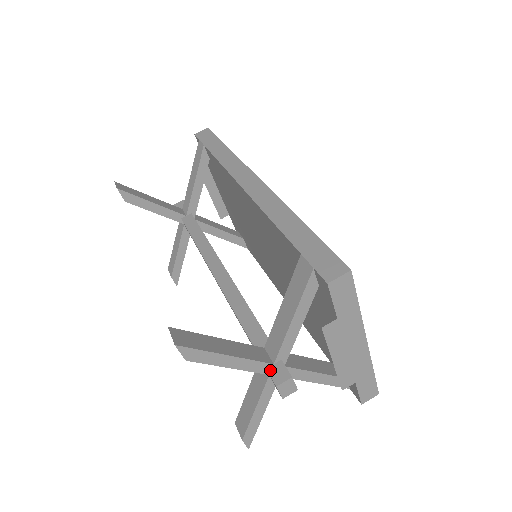
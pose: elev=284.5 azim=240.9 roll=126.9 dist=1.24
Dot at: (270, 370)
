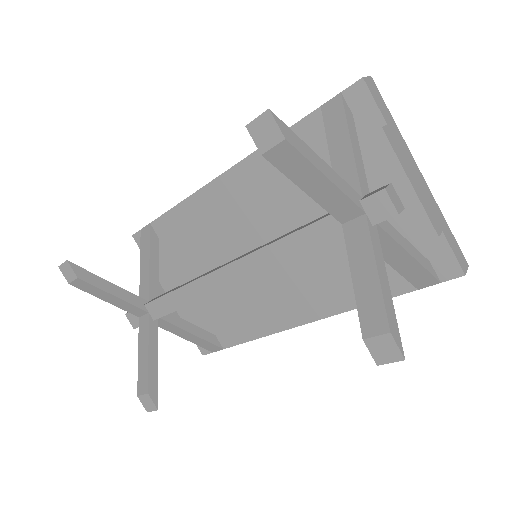
Dot at: (364, 197)
